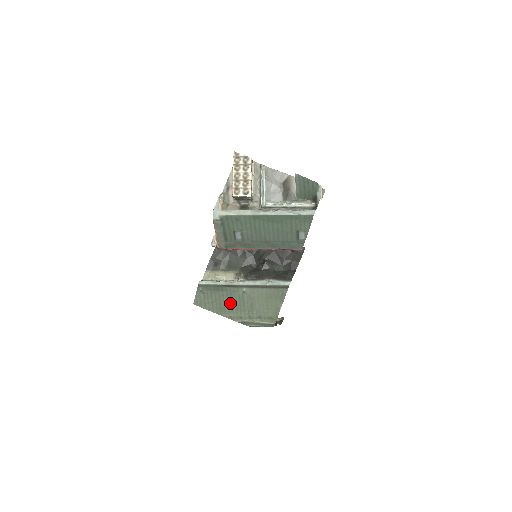
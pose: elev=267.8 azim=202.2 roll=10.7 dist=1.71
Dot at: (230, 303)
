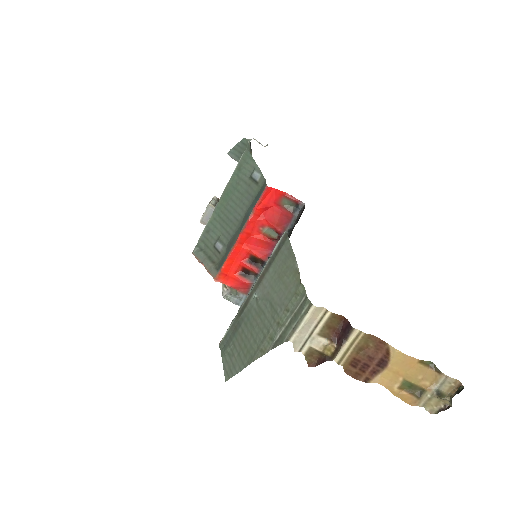
Dot at: (253, 332)
